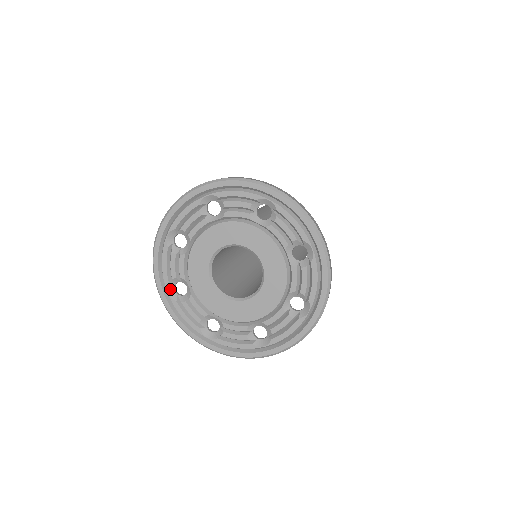
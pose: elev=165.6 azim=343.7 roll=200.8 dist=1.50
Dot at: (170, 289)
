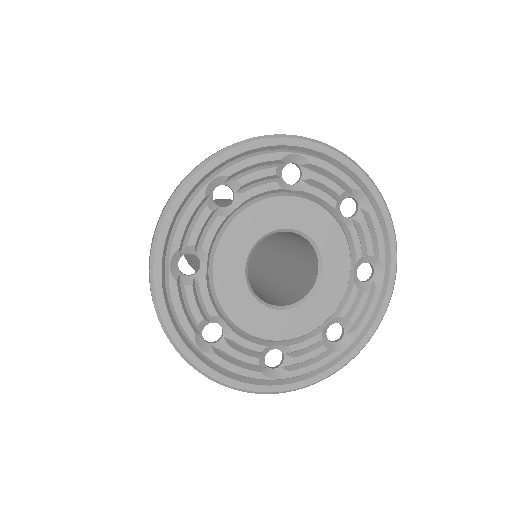
Dot at: (174, 259)
